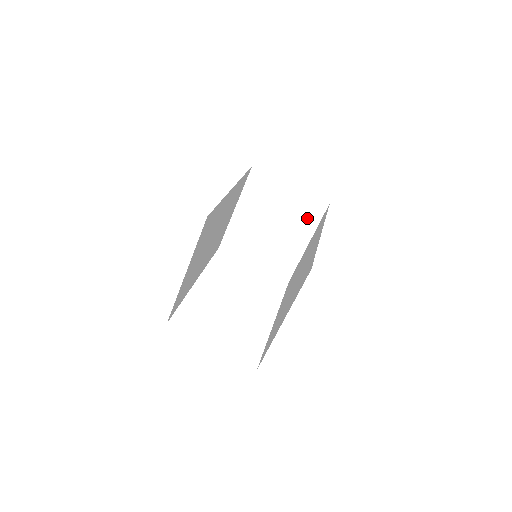
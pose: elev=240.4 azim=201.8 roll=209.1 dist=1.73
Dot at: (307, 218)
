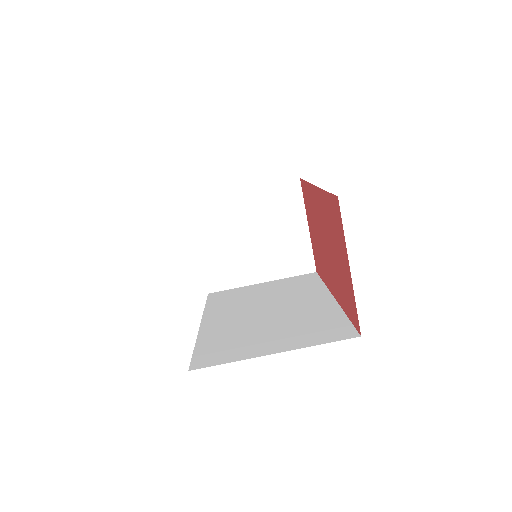
Dot at: (287, 263)
